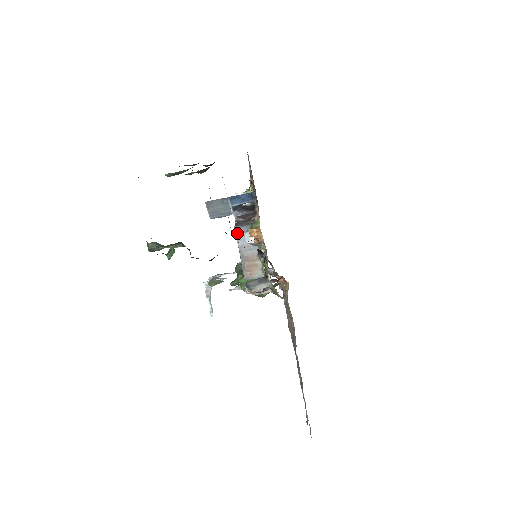
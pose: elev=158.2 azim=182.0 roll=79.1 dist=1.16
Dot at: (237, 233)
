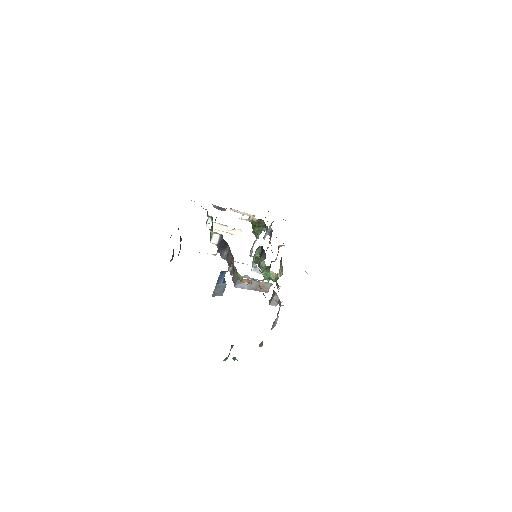
Dot at: (239, 287)
